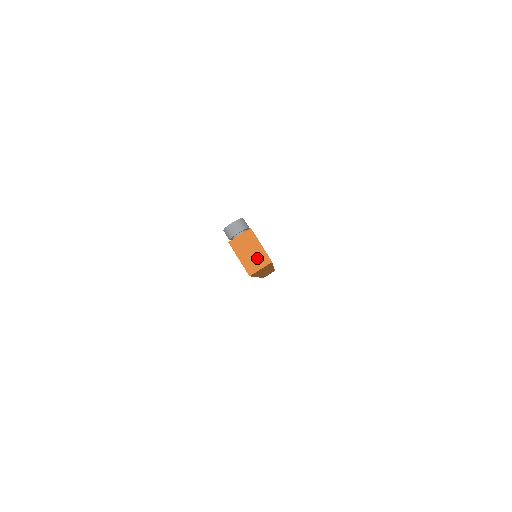
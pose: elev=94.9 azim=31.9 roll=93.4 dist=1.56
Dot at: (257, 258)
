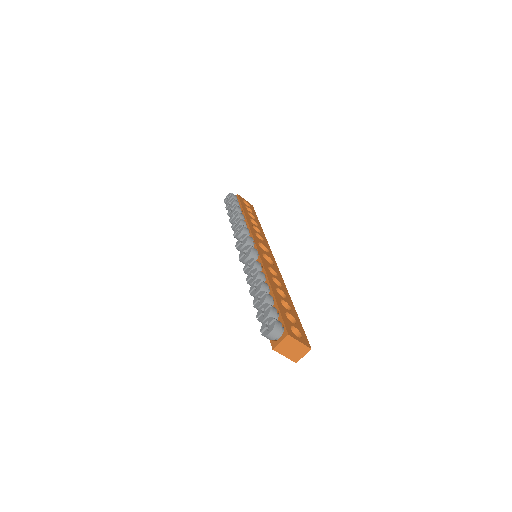
Dot at: (299, 351)
